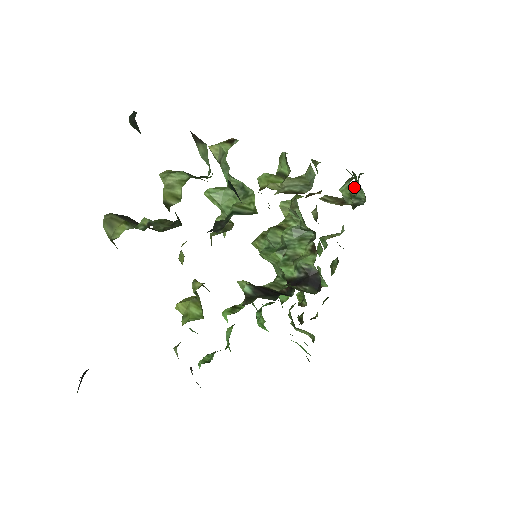
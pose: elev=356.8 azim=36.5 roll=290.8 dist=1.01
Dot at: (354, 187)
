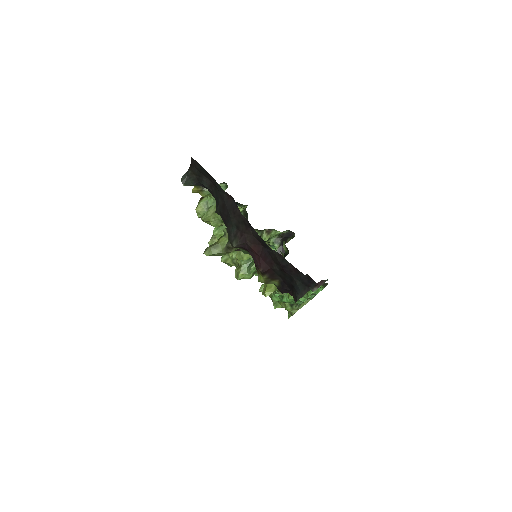
Dot at: occluded
